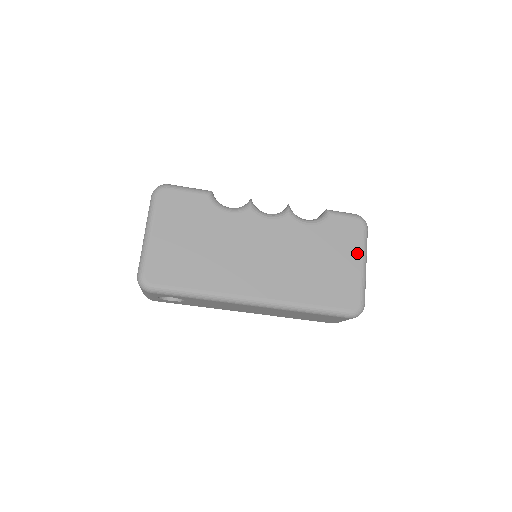
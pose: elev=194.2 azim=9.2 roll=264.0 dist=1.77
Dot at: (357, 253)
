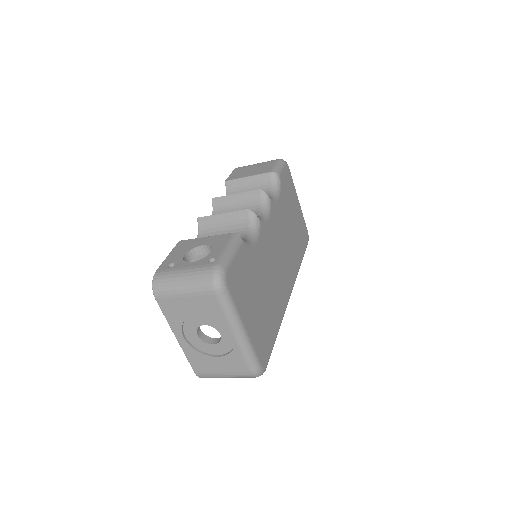
Dot at: (295, 195)
